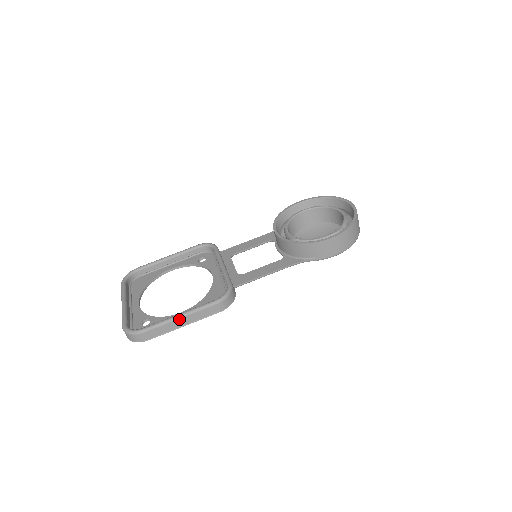
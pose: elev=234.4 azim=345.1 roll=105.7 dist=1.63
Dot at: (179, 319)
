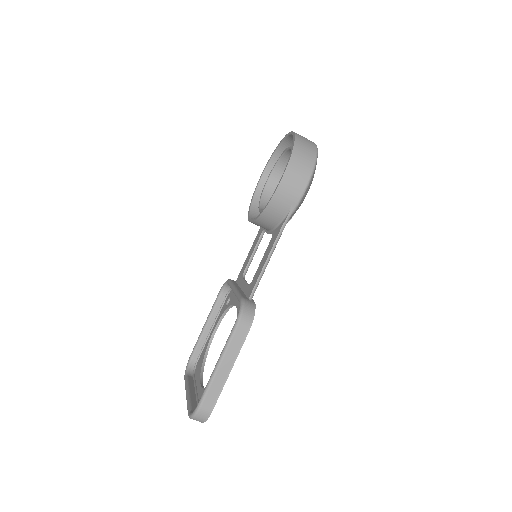
Dot at: (219, 369)
